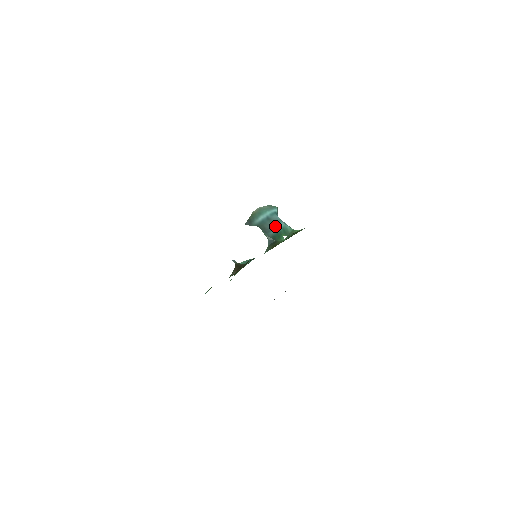
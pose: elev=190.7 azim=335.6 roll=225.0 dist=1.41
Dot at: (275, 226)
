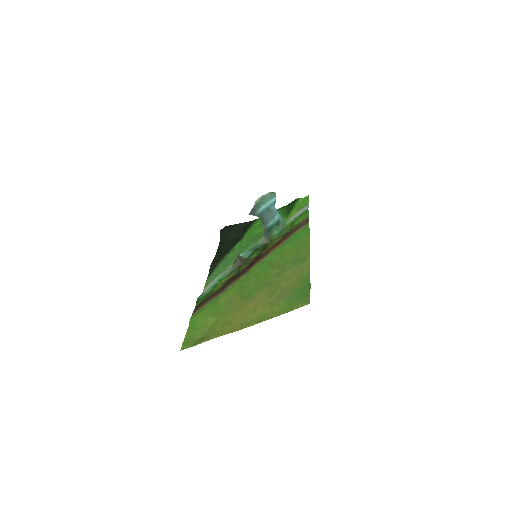
Dot at: (272, 218)
